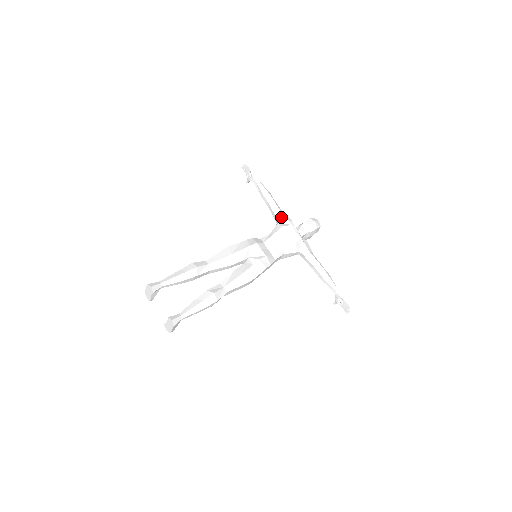
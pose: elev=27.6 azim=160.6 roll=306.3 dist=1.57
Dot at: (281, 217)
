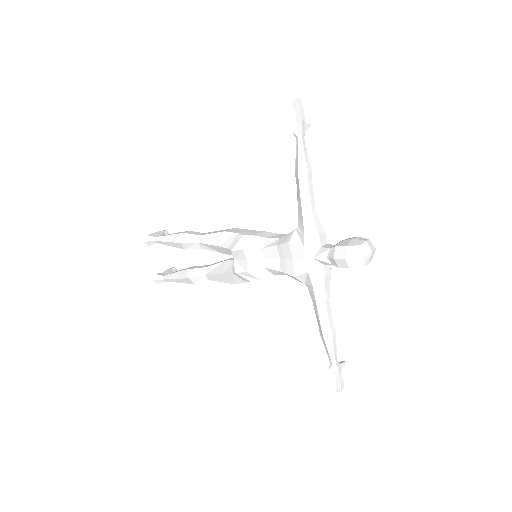
Dot at: (301, 224)
